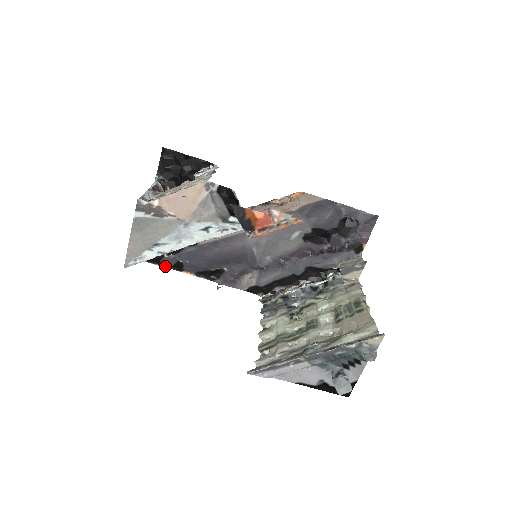
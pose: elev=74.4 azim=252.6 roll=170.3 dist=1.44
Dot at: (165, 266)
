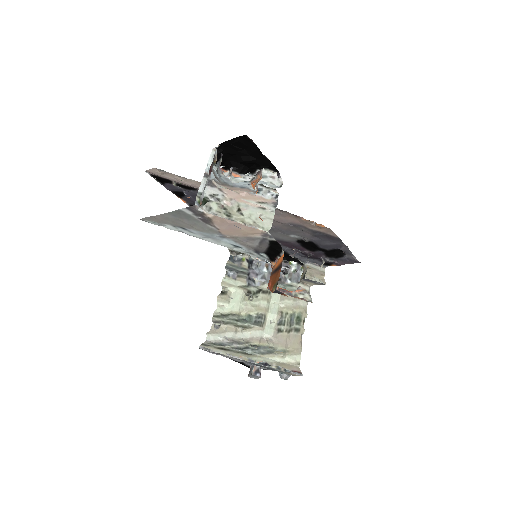
Dot at: (167, 188)
